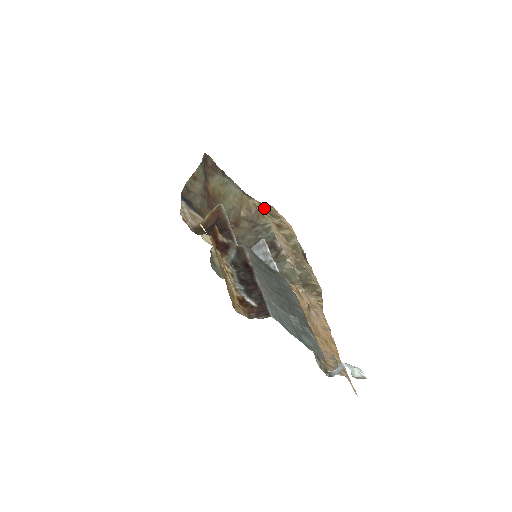
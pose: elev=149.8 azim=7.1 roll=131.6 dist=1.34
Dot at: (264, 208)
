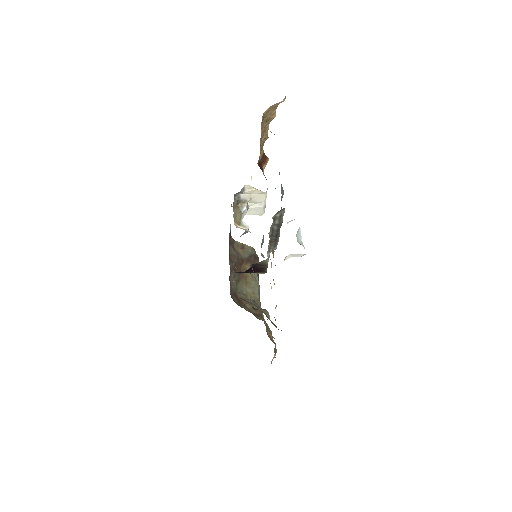
Dot at: (265, 325)
